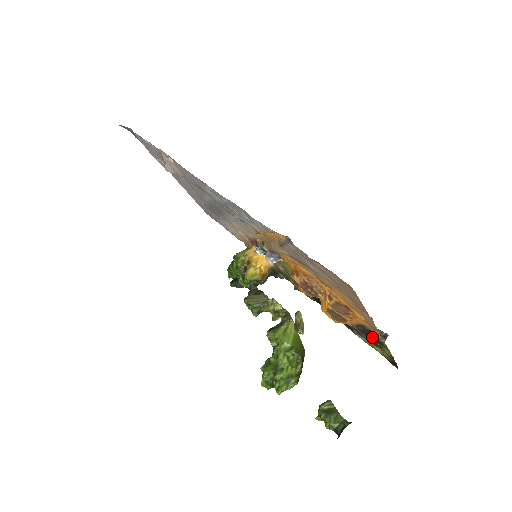
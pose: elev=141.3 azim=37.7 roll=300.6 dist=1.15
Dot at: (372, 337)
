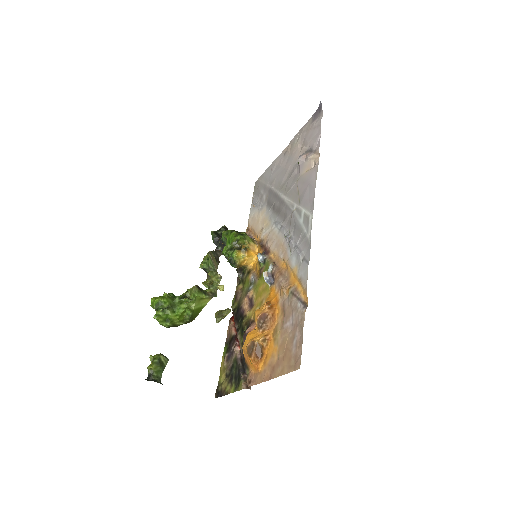
Dot at: (237, 374)
